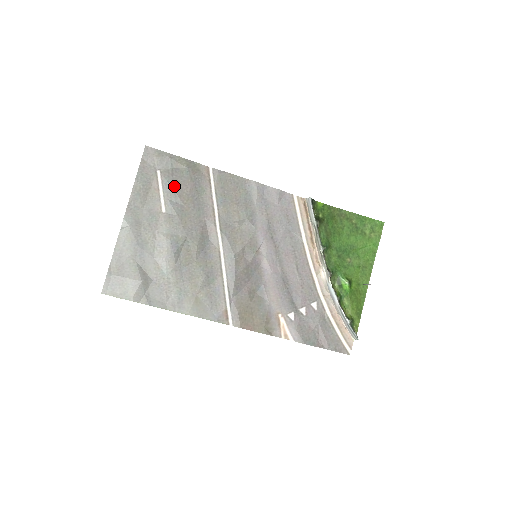
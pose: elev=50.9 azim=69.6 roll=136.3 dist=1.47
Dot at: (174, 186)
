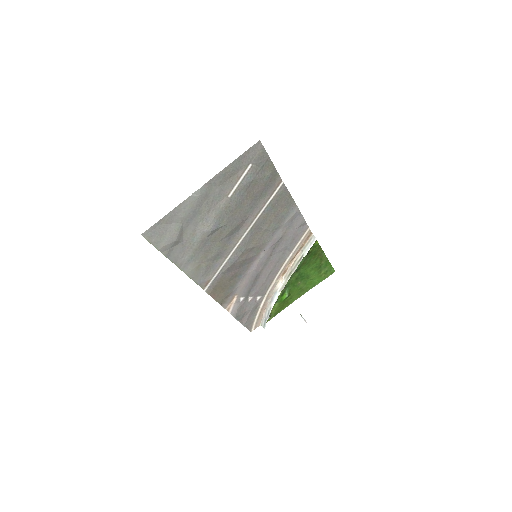
Dot at: (251, 183)
